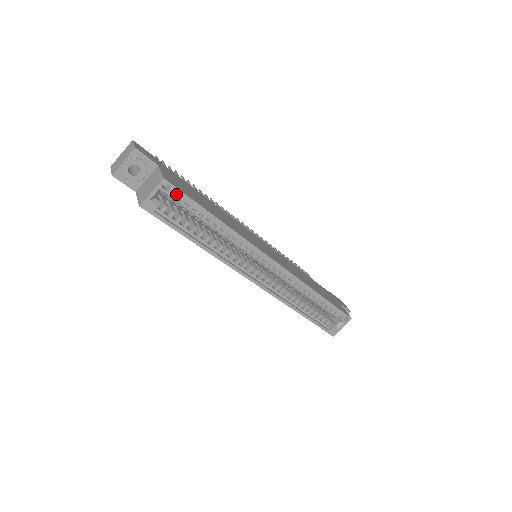
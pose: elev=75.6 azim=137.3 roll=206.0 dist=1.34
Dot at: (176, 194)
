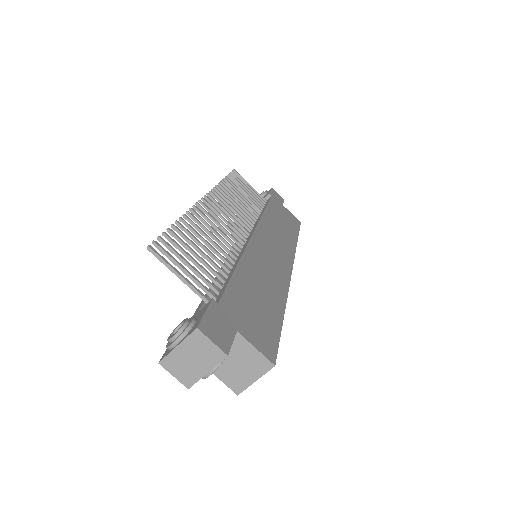
Dot at: occluded
